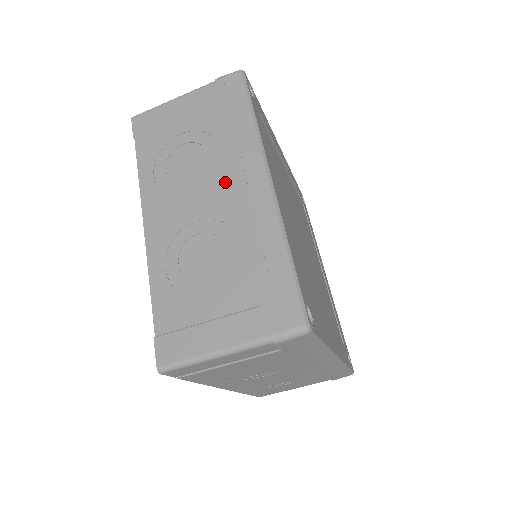
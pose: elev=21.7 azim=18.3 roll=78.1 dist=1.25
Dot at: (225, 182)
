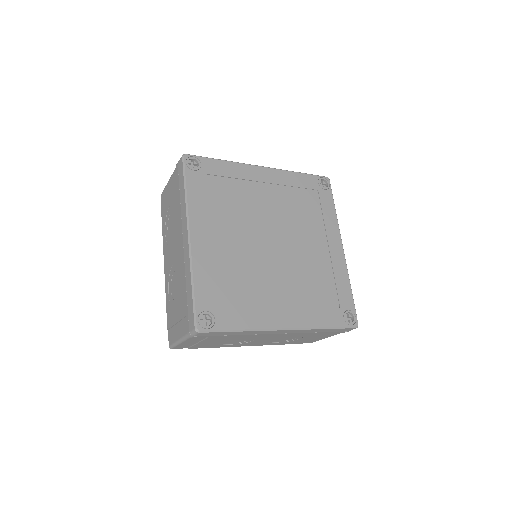
Dot at: (178, 239)
